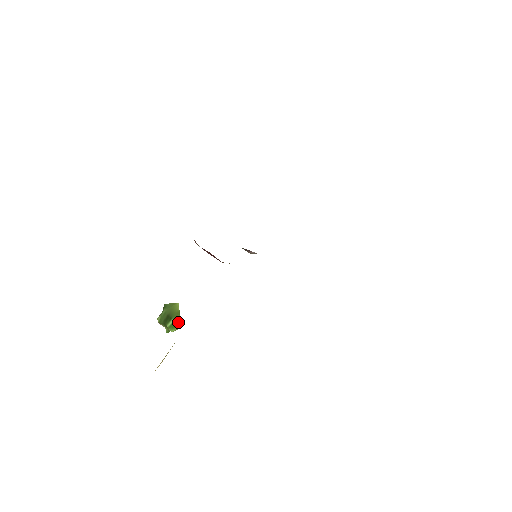
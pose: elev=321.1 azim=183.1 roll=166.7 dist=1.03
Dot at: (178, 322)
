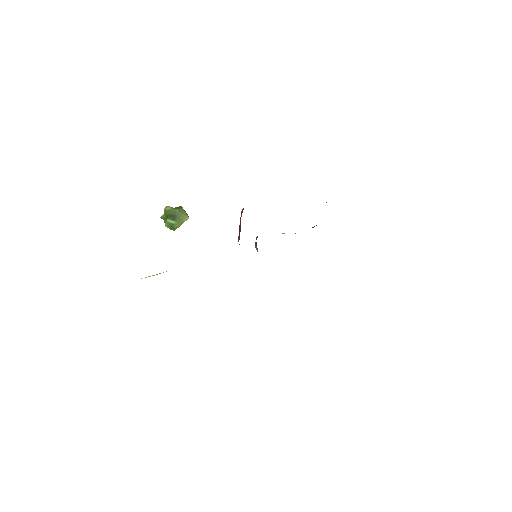
Dot at: (175, 228)
